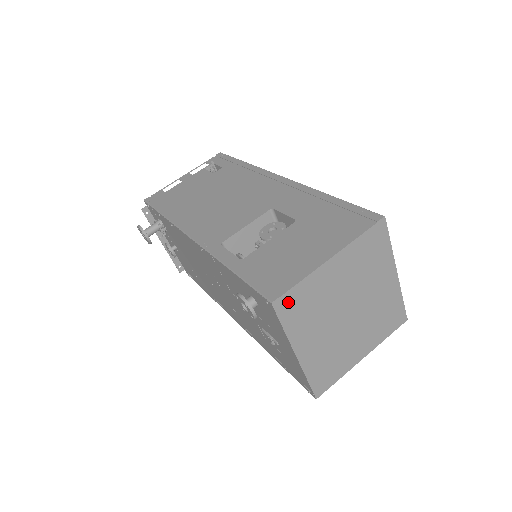
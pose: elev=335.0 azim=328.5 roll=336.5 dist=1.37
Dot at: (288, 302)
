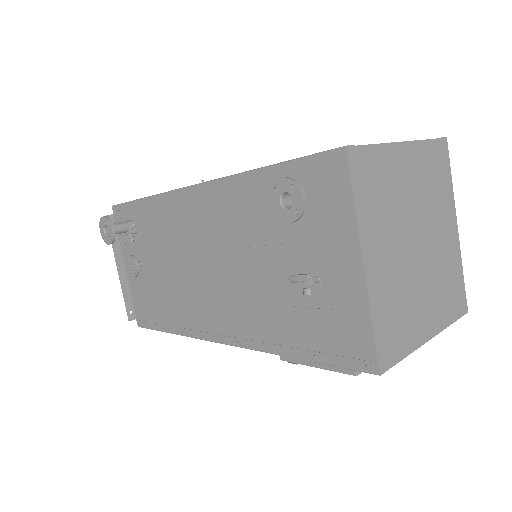
Dot at: (362, 163)
